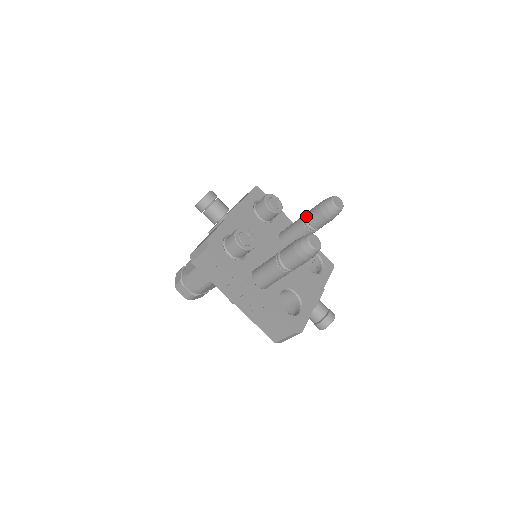
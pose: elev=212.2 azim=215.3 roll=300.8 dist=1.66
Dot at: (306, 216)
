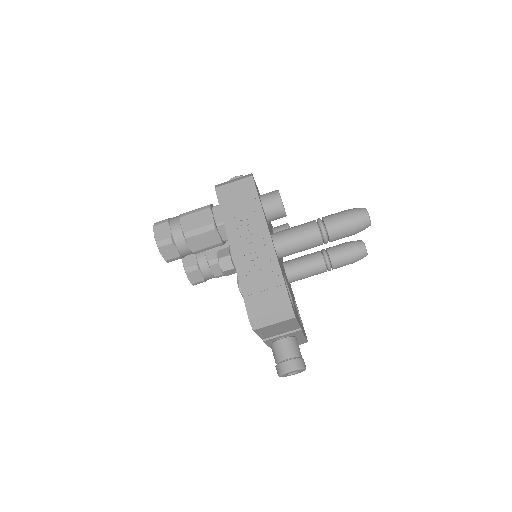
Dot at: (326, 248)
